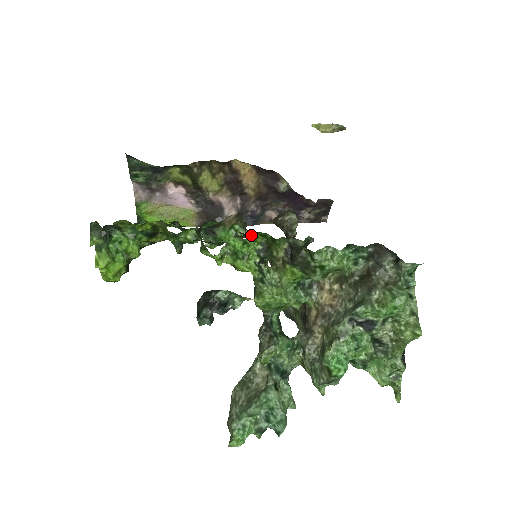
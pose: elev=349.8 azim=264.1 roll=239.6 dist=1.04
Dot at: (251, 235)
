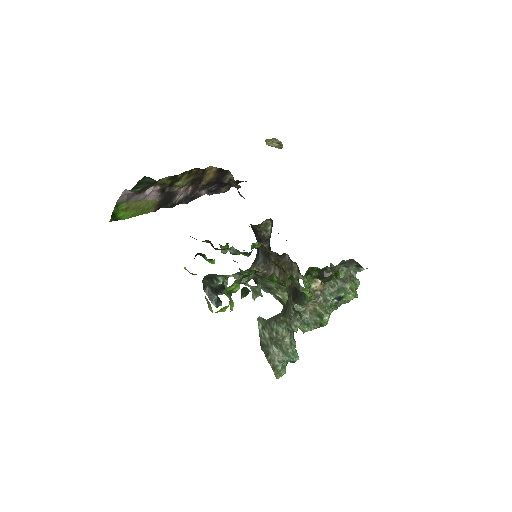
Dot at: (272, 251)
